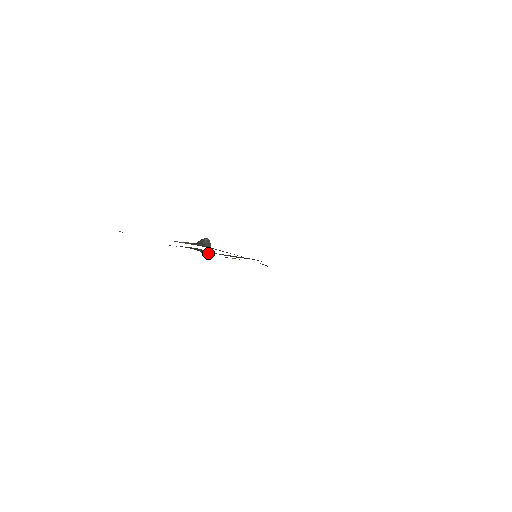
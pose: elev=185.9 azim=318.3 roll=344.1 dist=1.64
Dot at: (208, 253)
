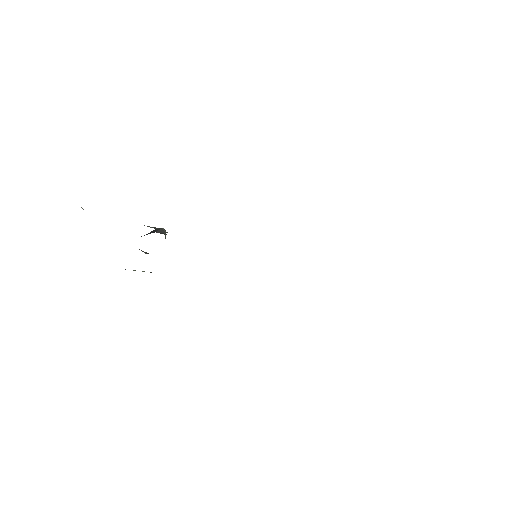
Dot at: occluded
